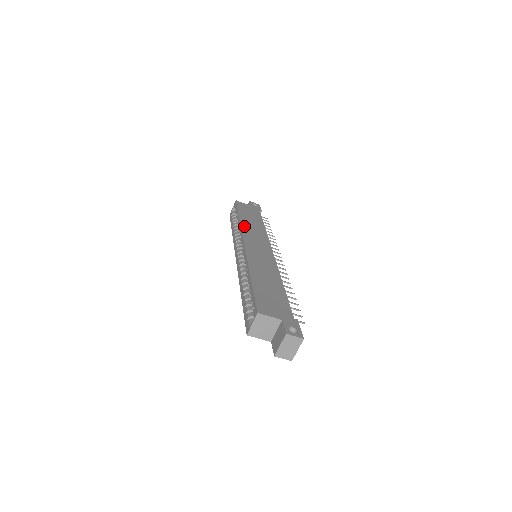
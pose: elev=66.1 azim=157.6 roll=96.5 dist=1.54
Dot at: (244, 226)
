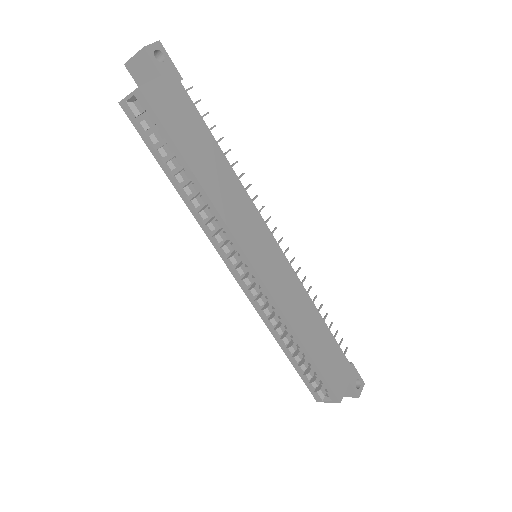
Dot at: (221, 208)
